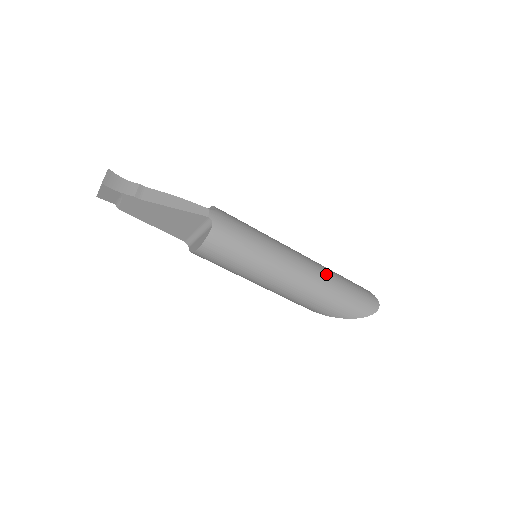
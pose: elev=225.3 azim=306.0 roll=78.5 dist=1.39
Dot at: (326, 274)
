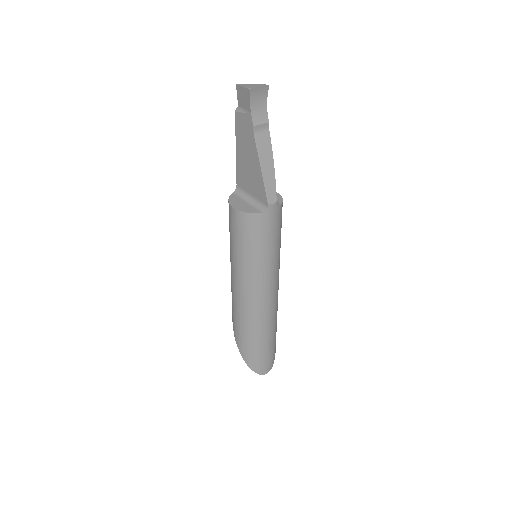
Dot at: (270, 322)
